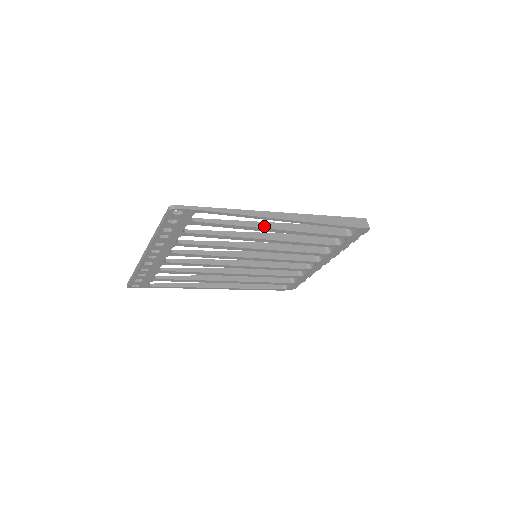
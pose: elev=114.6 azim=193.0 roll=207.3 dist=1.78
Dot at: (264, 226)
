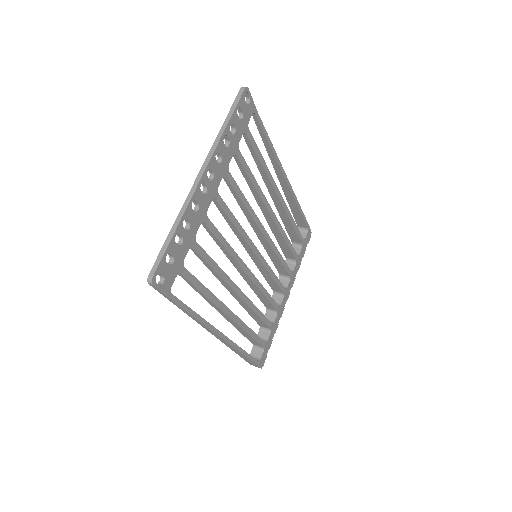
Dot at: (274, 184)
